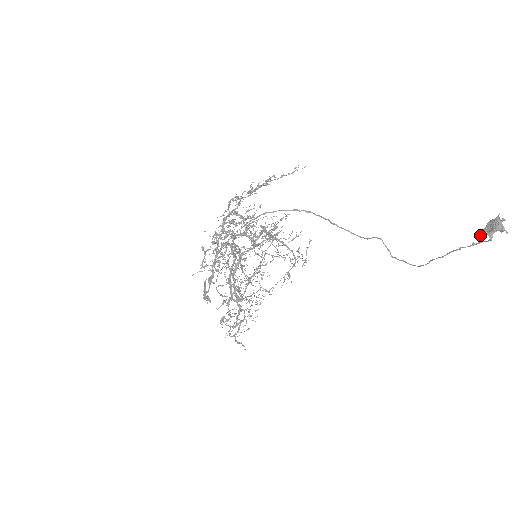
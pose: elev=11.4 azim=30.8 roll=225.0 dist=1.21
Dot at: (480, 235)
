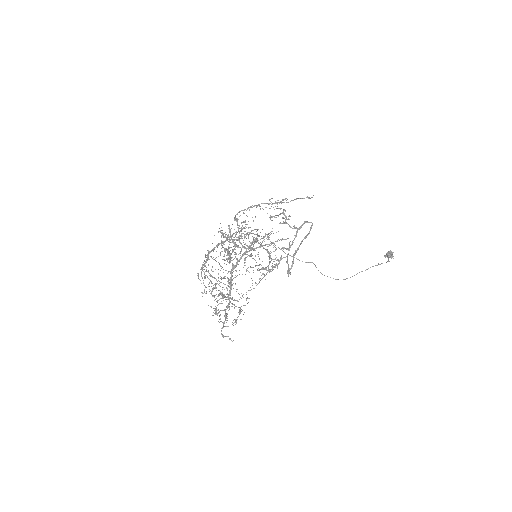
Dot at: occluded
